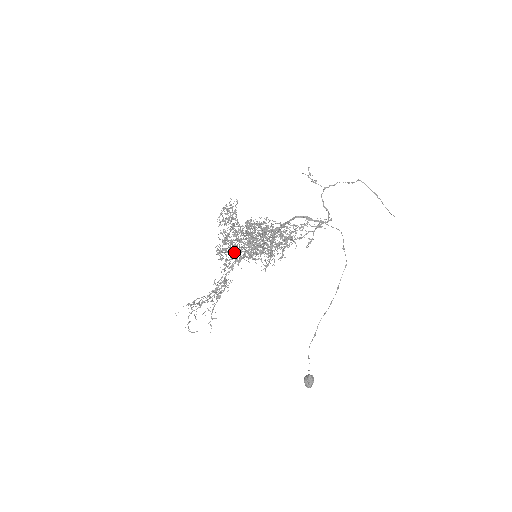
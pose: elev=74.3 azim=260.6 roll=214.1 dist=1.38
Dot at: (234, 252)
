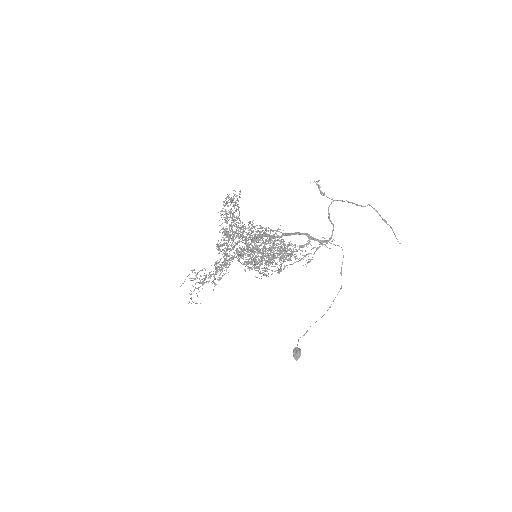
Dot at: occluded
